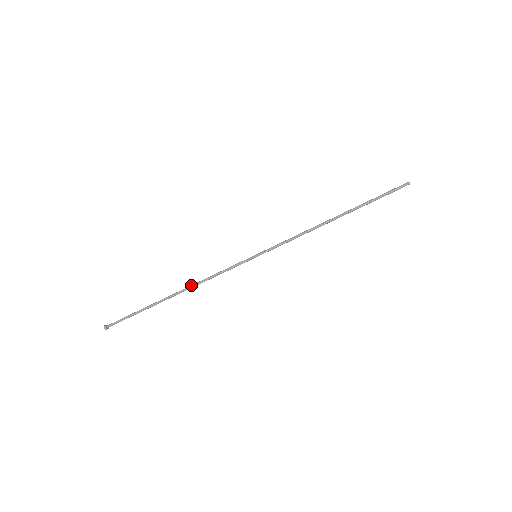
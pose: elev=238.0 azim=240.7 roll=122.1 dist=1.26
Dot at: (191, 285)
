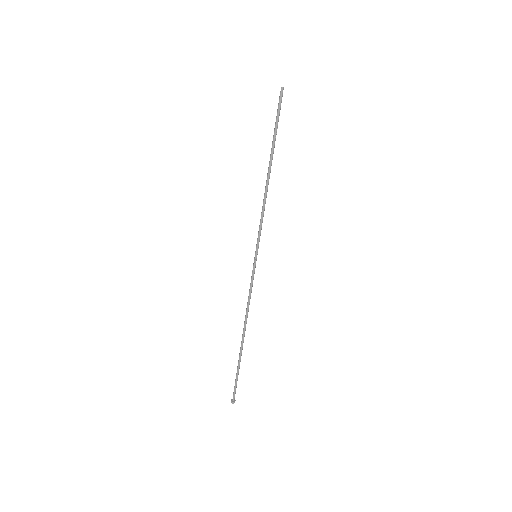
Dot at: occluded
